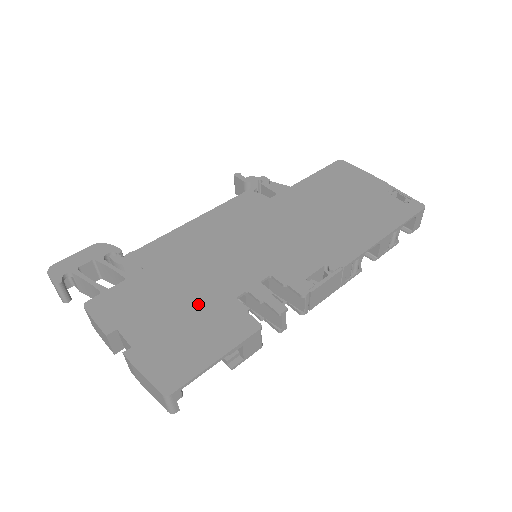
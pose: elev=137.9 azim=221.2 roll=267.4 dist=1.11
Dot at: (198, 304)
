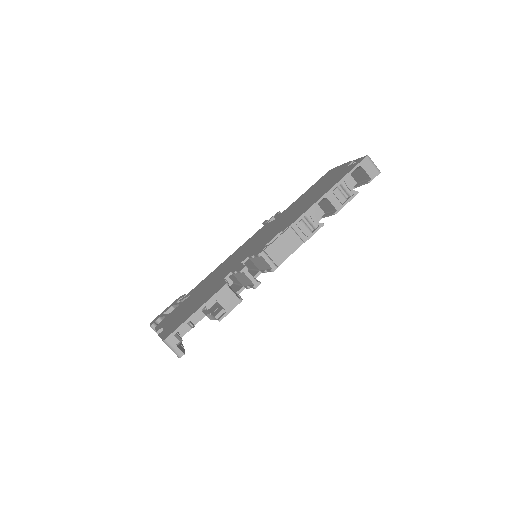
Dot at: (204, 293)
